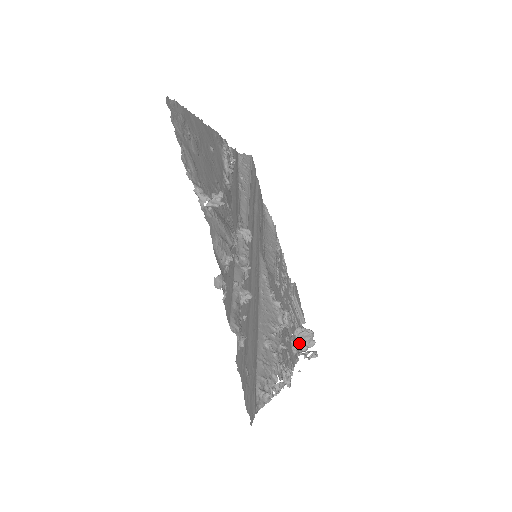
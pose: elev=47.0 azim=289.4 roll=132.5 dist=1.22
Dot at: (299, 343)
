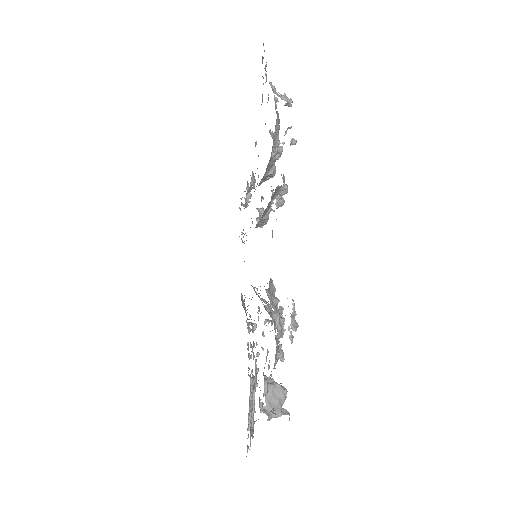
Dot at: (253, 423)
